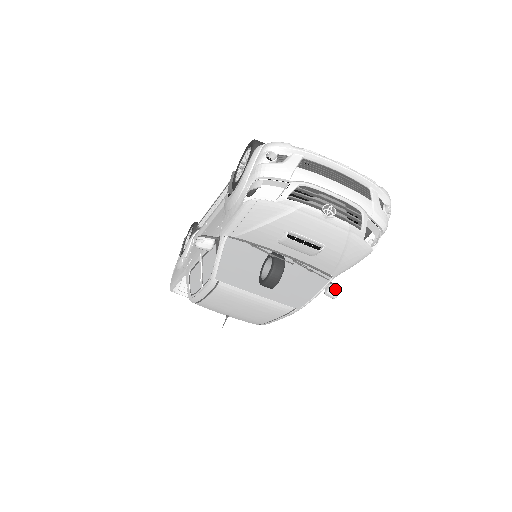
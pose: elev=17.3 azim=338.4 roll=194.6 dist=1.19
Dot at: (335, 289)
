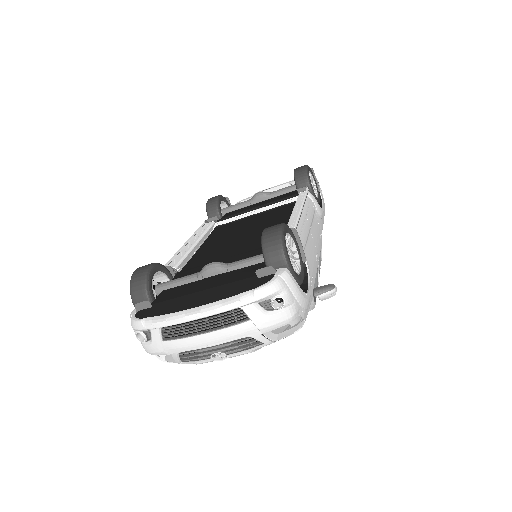
Dot at: (326, 295)
